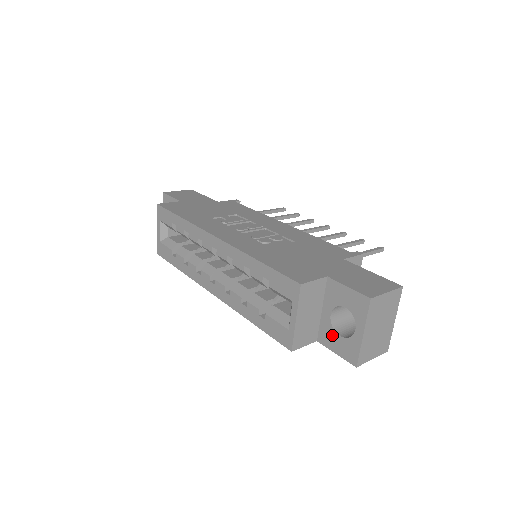
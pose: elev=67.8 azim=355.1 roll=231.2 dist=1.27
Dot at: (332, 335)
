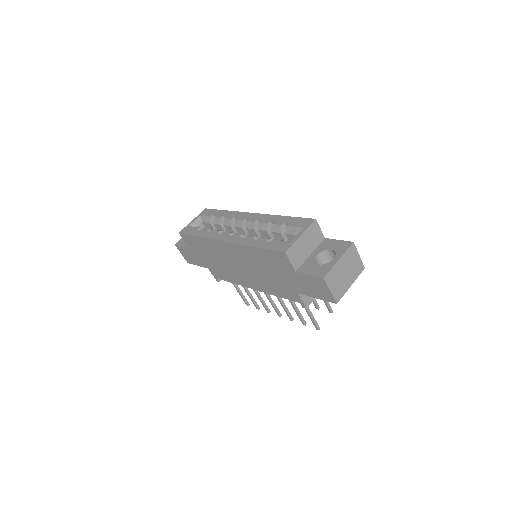
Dot at: (312, 265)
